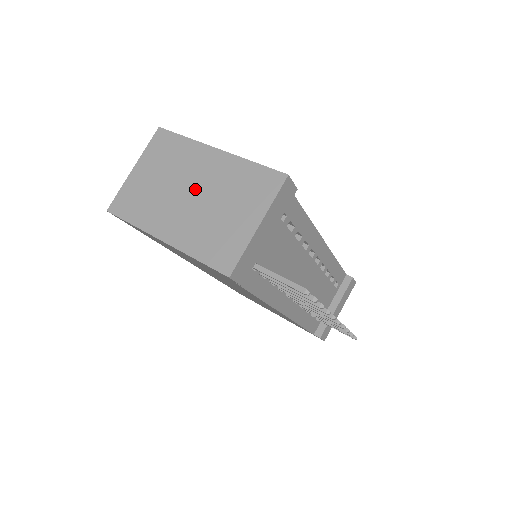
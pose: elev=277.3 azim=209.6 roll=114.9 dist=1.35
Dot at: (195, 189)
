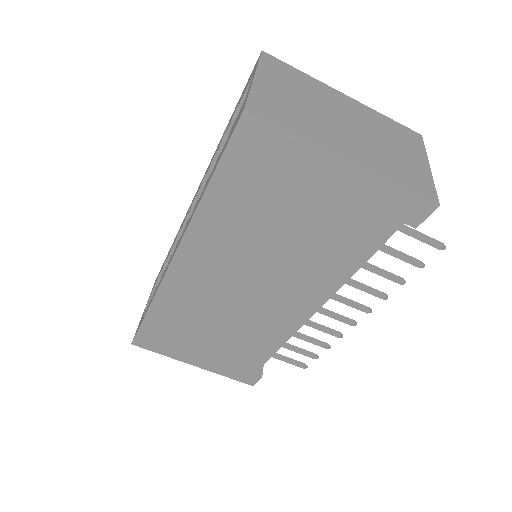
Dot at: (349, 121)
